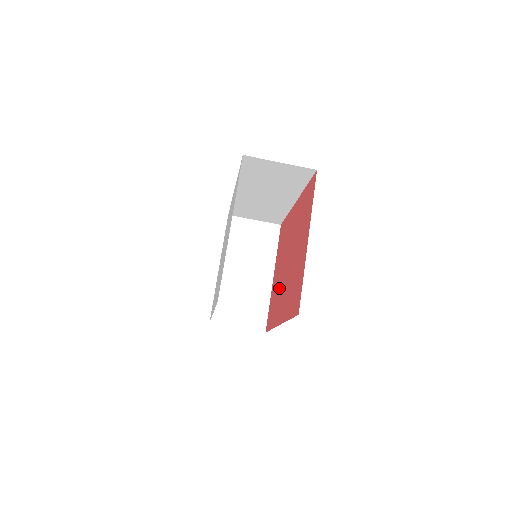
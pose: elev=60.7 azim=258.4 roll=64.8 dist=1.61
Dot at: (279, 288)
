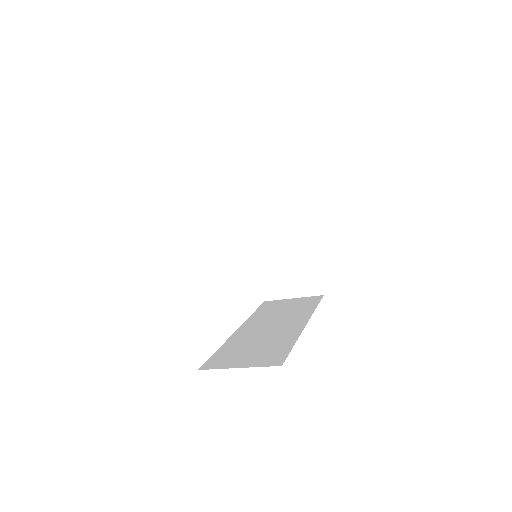
Dot at: occluded
